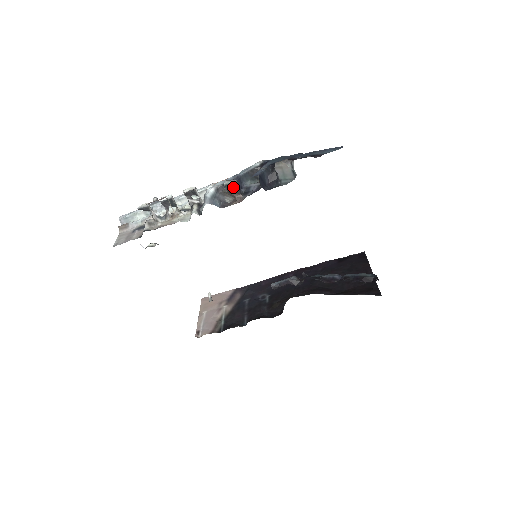
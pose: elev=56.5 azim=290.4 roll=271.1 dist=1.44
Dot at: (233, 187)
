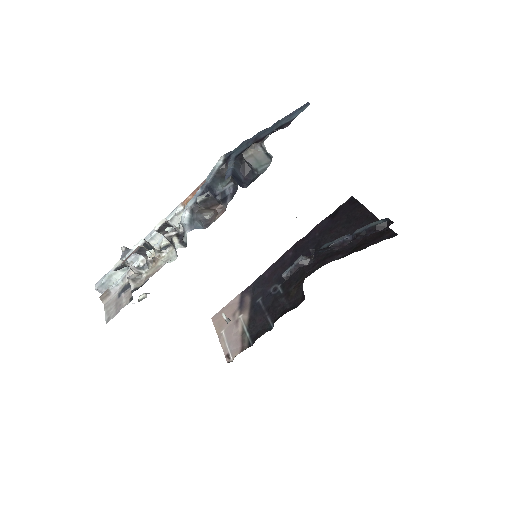
Dot at: (209, 201)
